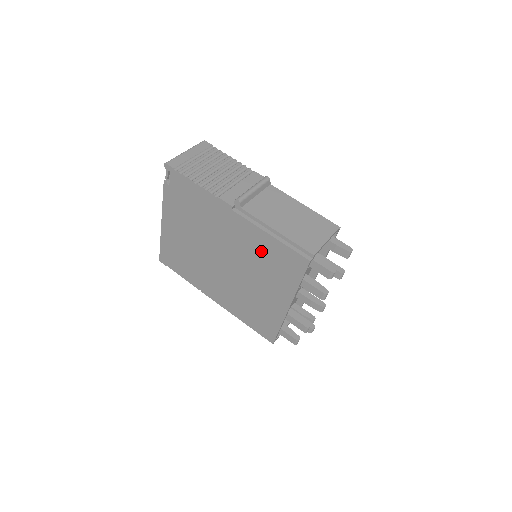
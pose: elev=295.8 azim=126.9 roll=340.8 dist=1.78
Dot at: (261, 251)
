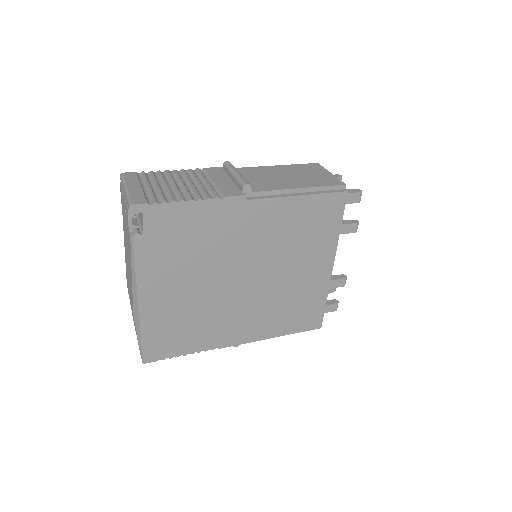
Dot at: (291, 225)
